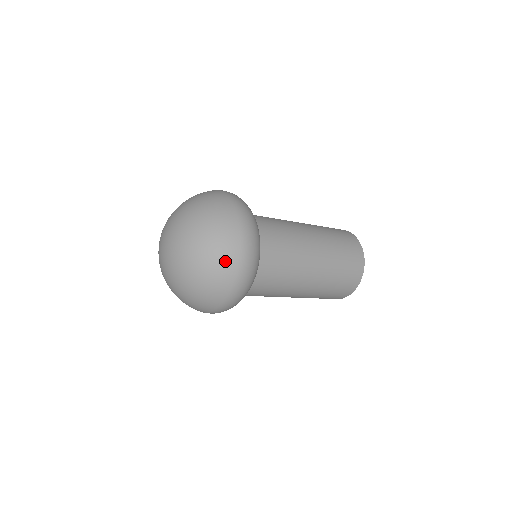
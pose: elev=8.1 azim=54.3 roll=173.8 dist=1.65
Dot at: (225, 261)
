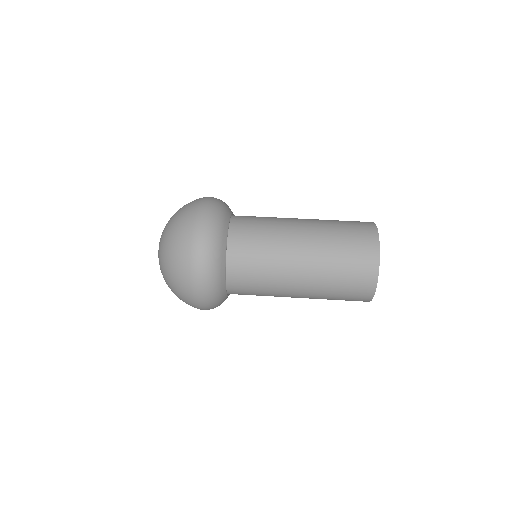
Dot at: (182, 296)
